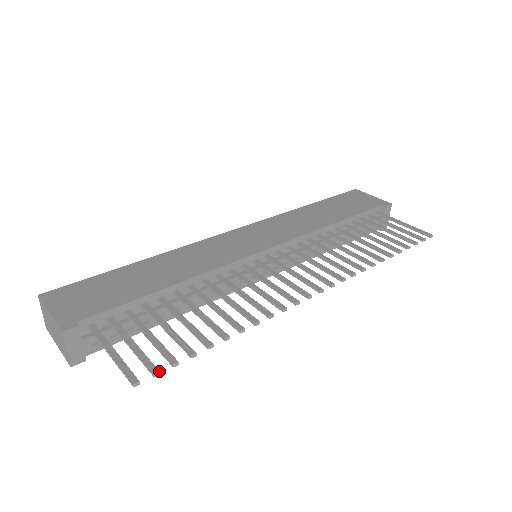
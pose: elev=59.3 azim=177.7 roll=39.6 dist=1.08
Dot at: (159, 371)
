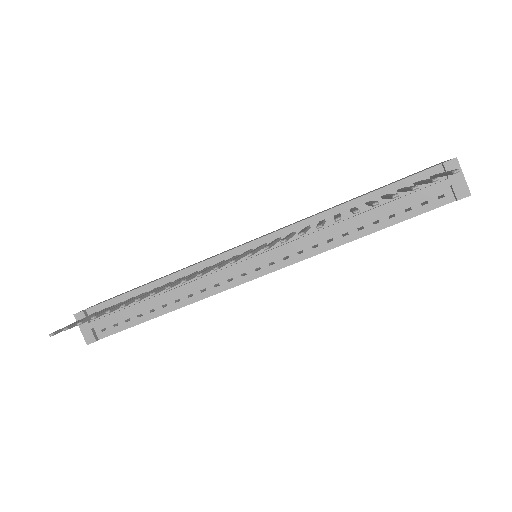
Dot at: (67, 327)
